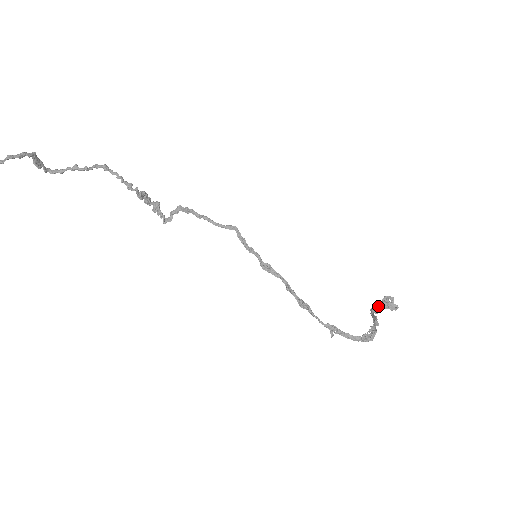
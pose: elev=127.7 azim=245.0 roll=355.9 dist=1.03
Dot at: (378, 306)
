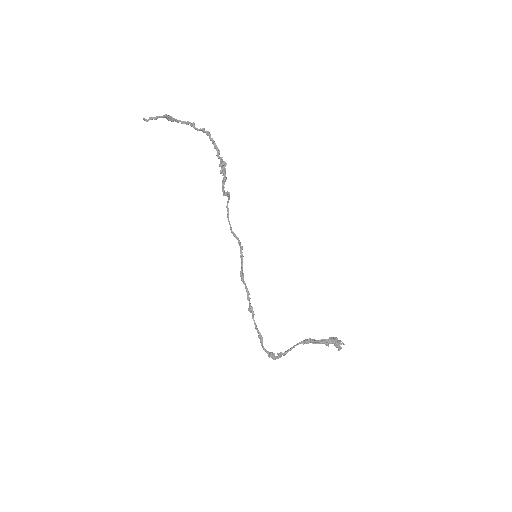
Dot at: (317, 340)
